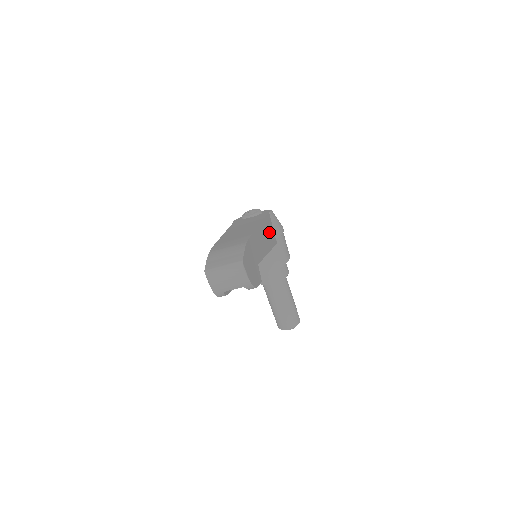
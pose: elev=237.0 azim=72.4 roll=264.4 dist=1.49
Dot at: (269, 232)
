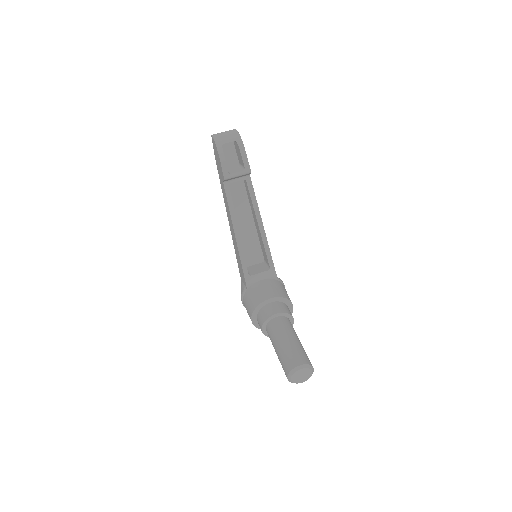
Dot at: occluded
